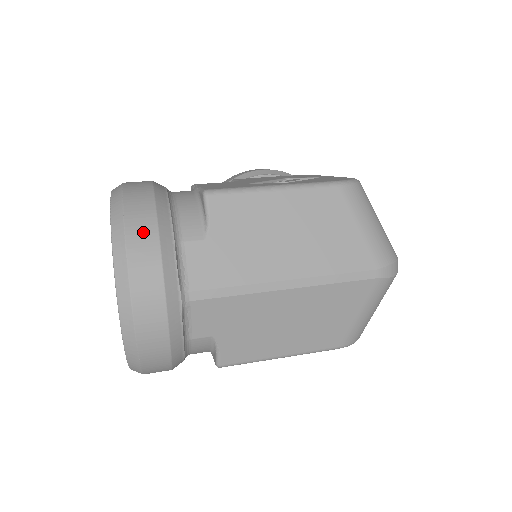
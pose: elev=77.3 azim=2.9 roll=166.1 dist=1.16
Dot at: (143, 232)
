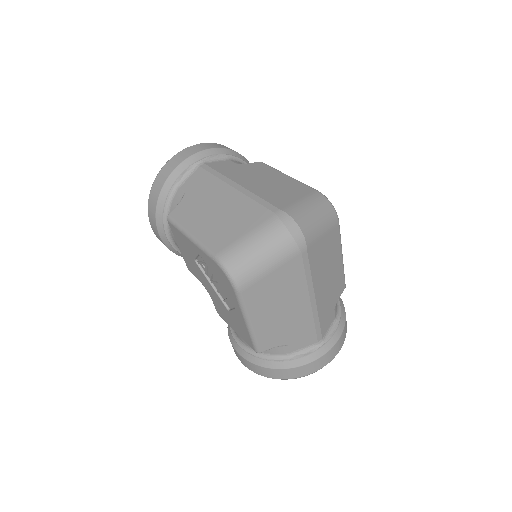
Dot at: (223, 146)
